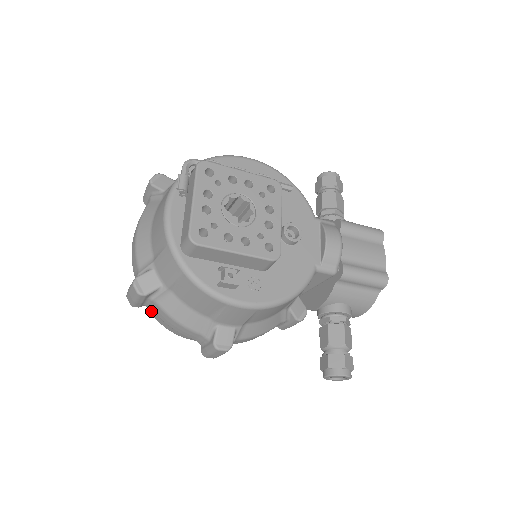
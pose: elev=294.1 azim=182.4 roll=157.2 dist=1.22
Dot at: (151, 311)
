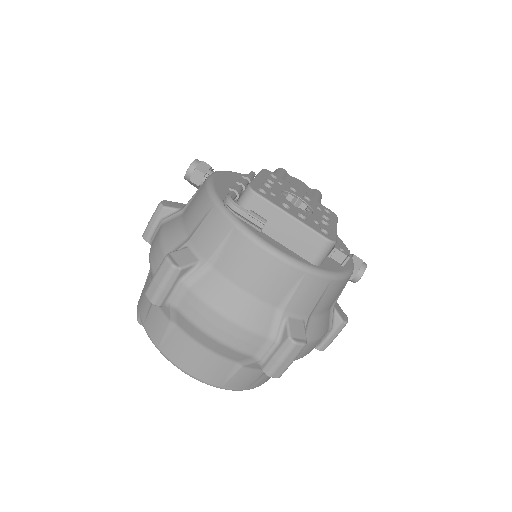
Dot at: (251, 384)
